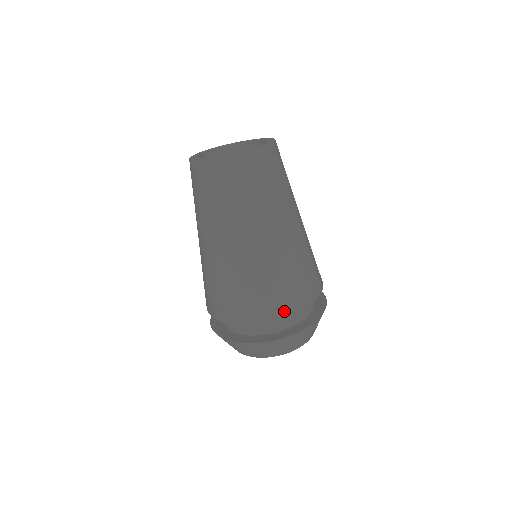
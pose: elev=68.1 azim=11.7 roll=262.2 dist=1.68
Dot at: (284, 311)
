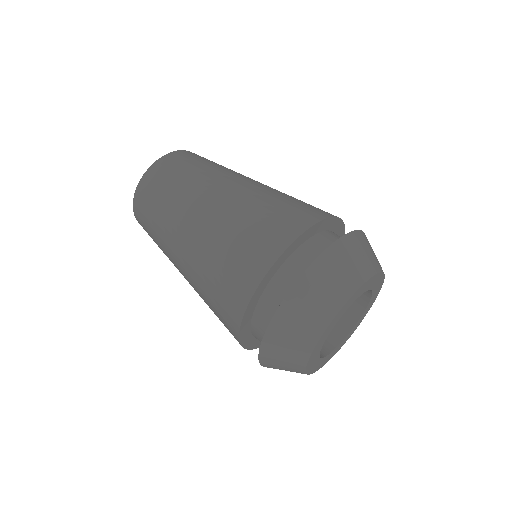
Dot at: (324, 214)
